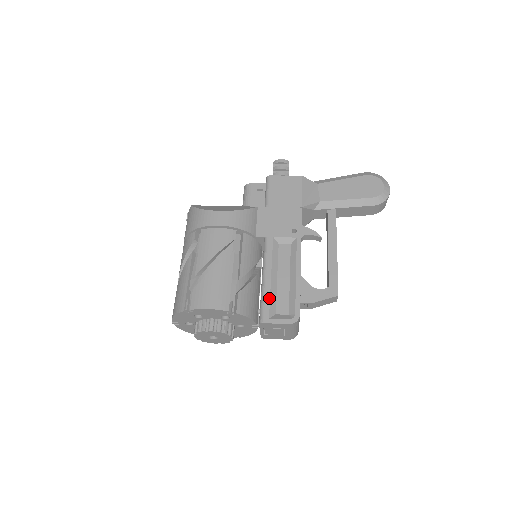
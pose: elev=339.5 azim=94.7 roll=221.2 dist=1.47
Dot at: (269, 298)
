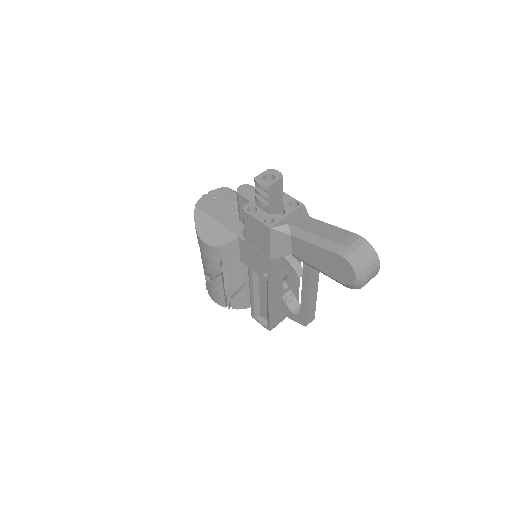
Dot at: (254, 307)
